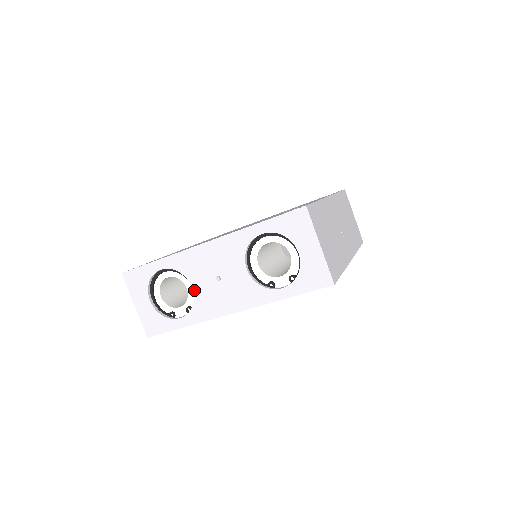
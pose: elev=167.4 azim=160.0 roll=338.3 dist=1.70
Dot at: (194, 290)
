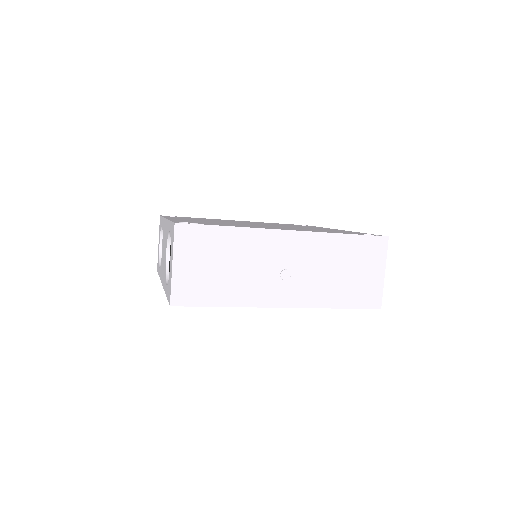
Dot at: occluded
